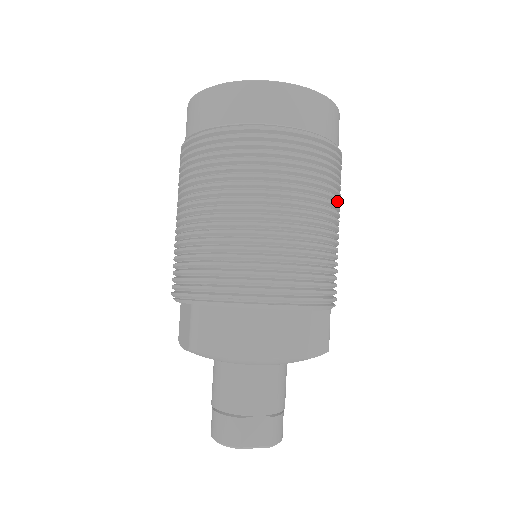
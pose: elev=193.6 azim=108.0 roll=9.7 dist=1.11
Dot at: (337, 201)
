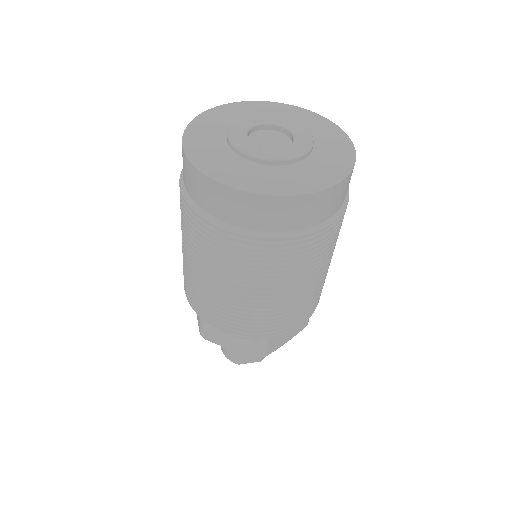
Dot at: (332, 248)
